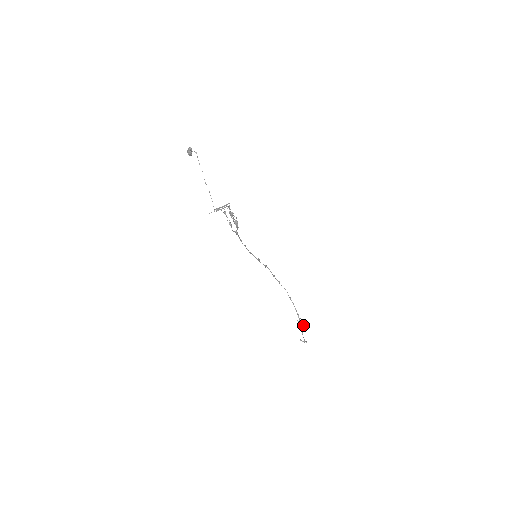
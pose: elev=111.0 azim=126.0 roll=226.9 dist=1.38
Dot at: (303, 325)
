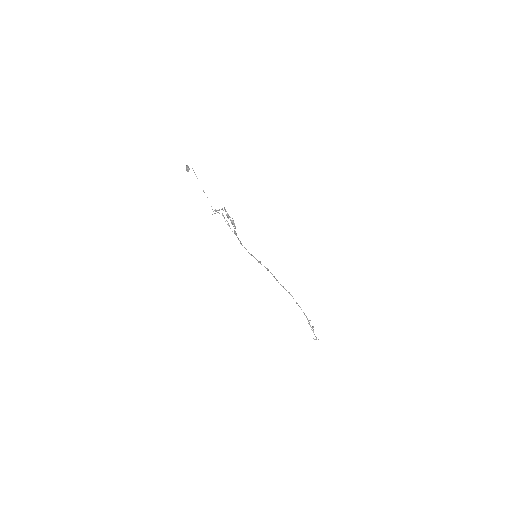
Dot at: occluded
